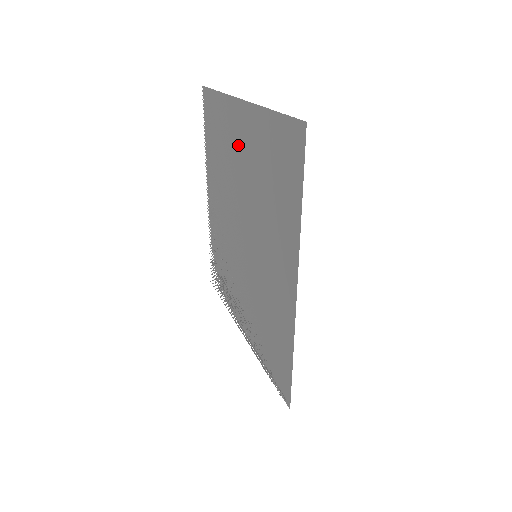
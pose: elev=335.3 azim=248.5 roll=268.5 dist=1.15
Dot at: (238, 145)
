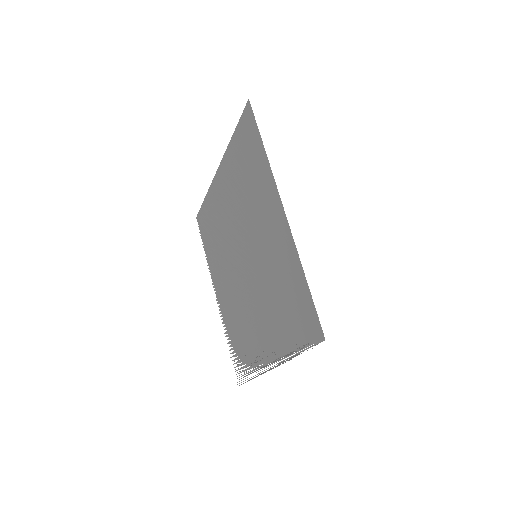
Dot at: (223, 201)
